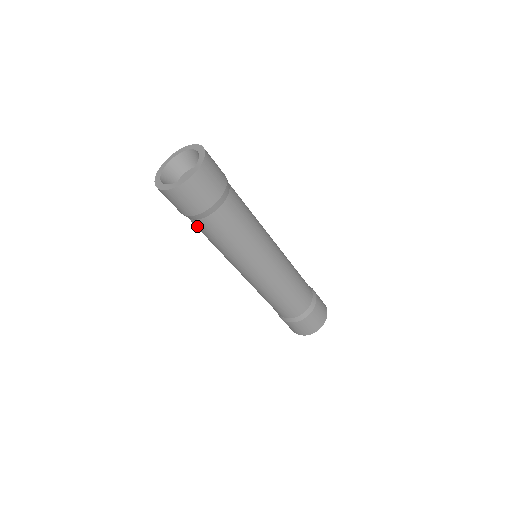
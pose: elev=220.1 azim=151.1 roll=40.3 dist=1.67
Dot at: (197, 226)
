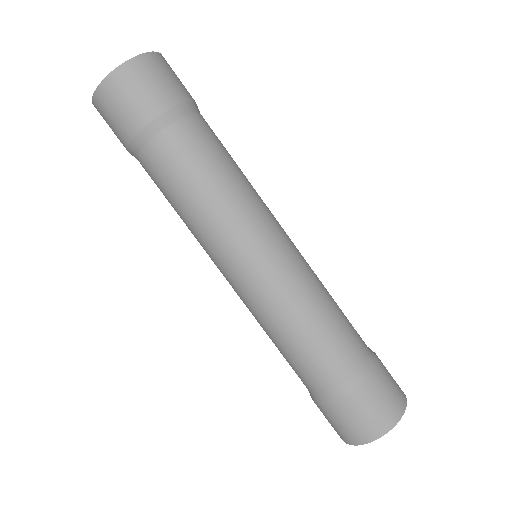
Dot at: (155, 161)
